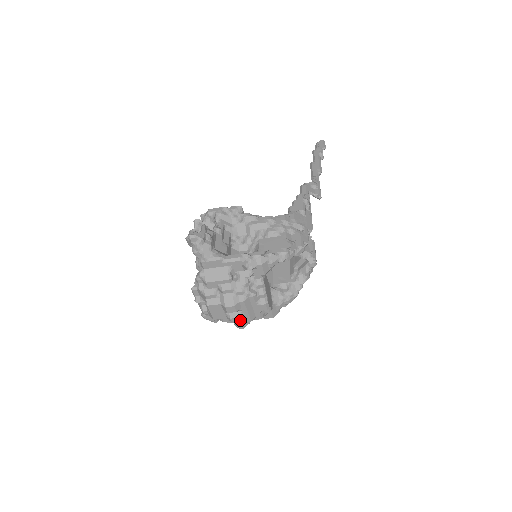
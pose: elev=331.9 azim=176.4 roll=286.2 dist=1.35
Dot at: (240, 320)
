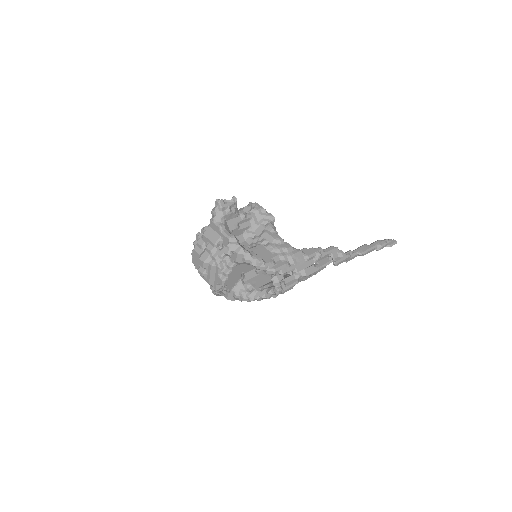
Dot at: (204, 277)
